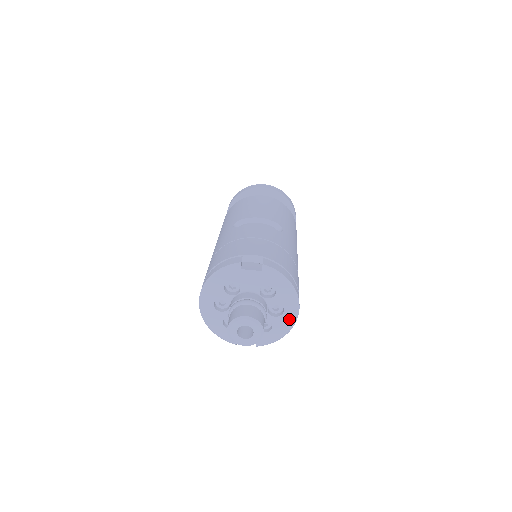
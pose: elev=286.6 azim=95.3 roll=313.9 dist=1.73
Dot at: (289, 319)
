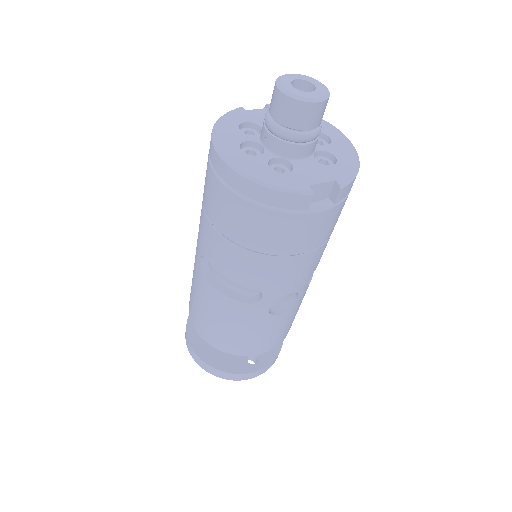
Dot at: (344, 144)
